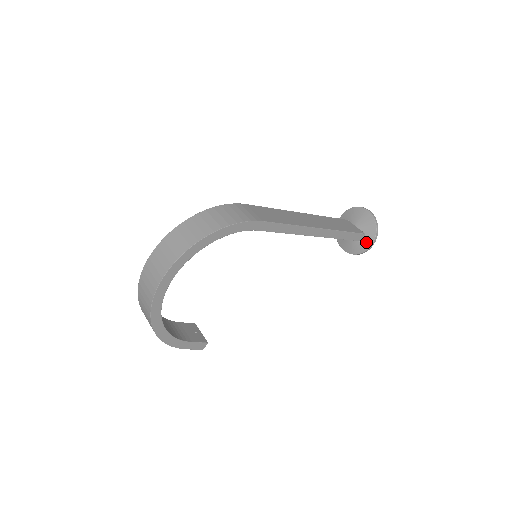
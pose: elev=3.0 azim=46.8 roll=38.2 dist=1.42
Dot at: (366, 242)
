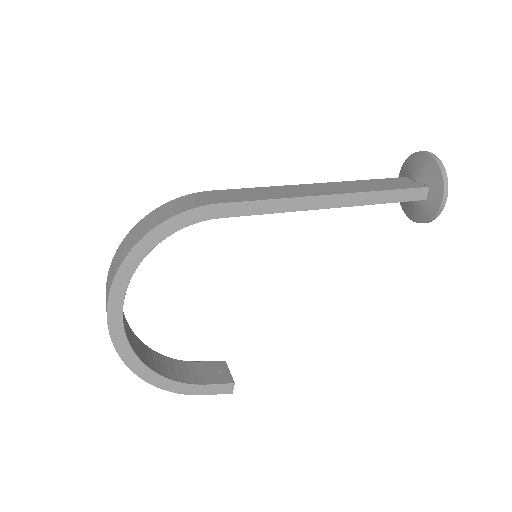
Dot at: (434, 198)
